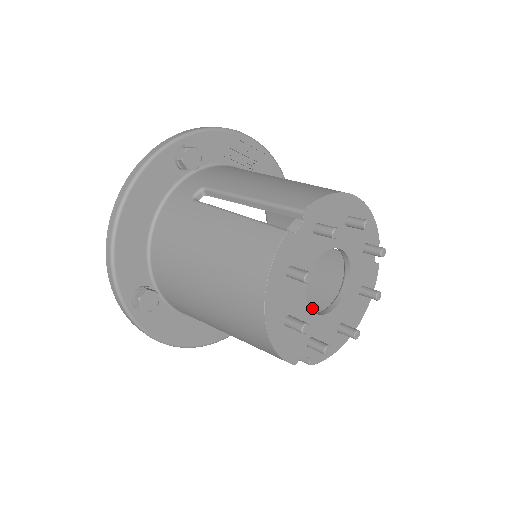
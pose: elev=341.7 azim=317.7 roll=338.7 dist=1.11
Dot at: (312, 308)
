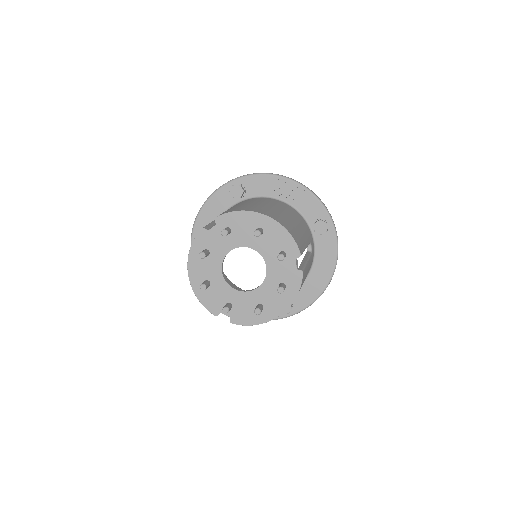
Dot at: occluded
